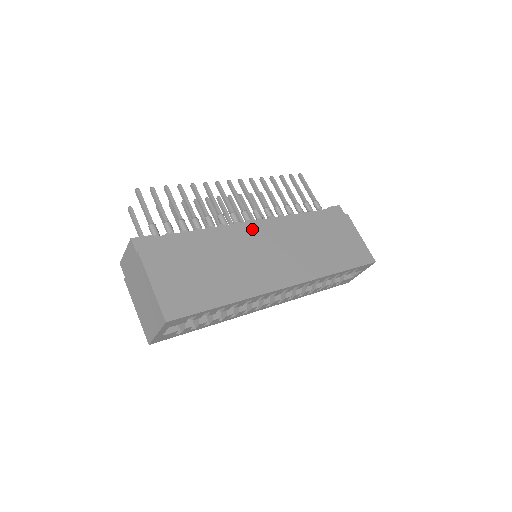
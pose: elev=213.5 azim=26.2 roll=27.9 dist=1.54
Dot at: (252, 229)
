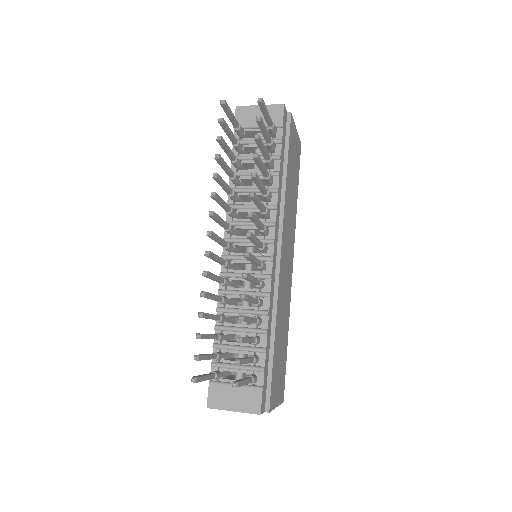
Dot at: (275, 260)
